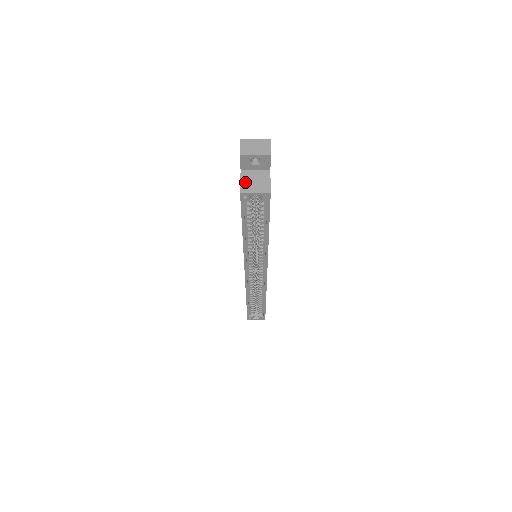
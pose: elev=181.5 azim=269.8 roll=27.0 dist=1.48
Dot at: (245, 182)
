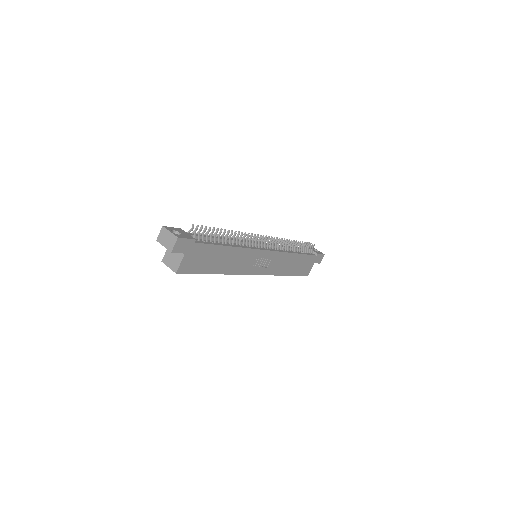
Dot at: (168, 254)
